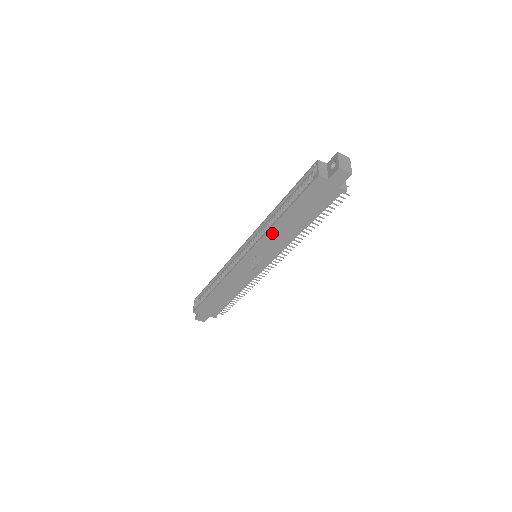
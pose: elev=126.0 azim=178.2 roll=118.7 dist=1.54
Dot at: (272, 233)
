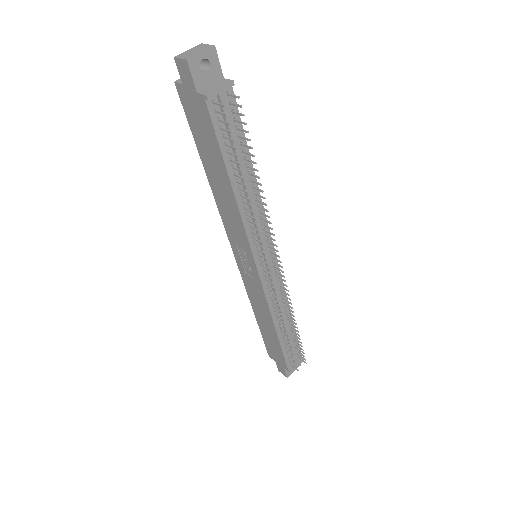
Dot at: (220, 203)
